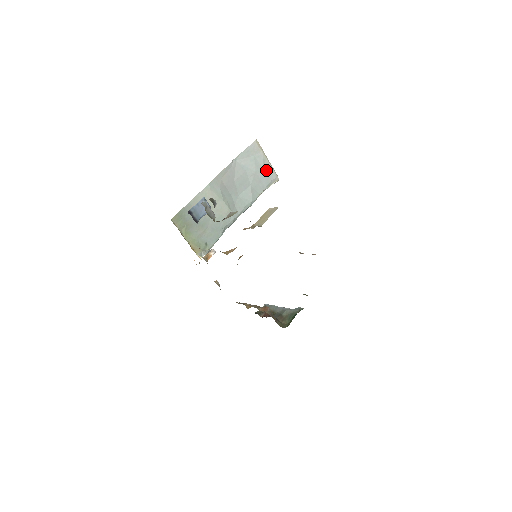
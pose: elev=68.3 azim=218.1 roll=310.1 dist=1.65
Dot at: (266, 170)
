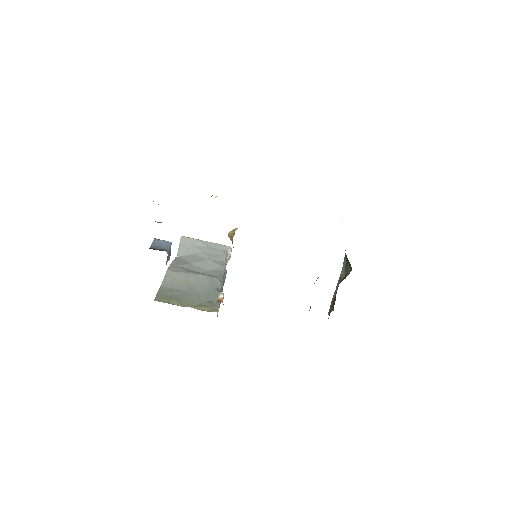
Dot at: (211, 247)
